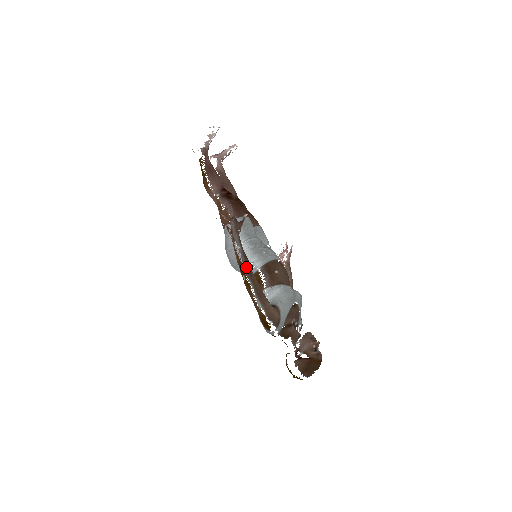
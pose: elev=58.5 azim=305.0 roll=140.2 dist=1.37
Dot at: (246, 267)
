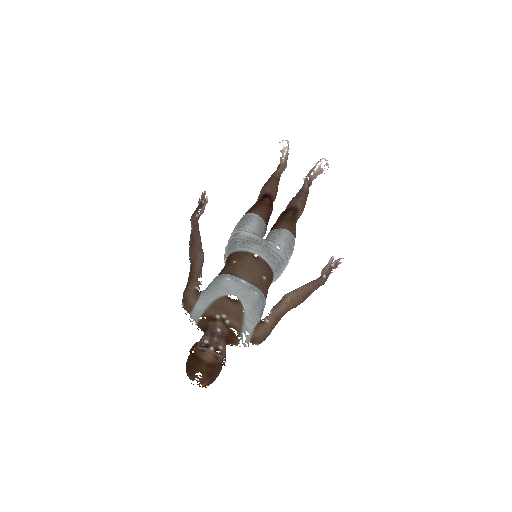
Dot at: (190, 248)
